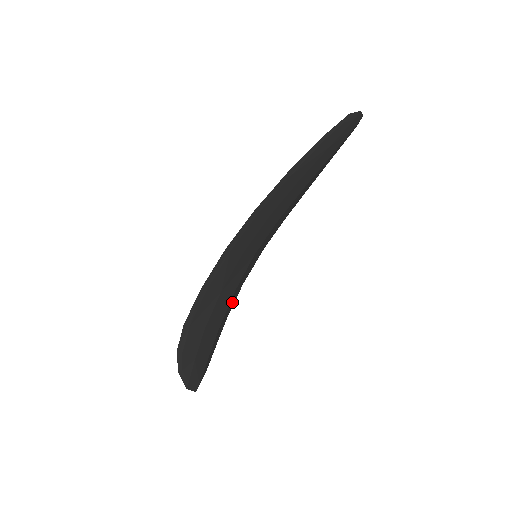
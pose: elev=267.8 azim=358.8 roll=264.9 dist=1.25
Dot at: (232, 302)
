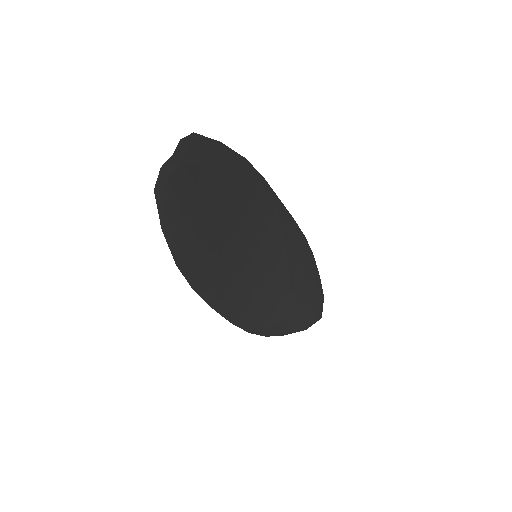
Dot at: (285, 268)
